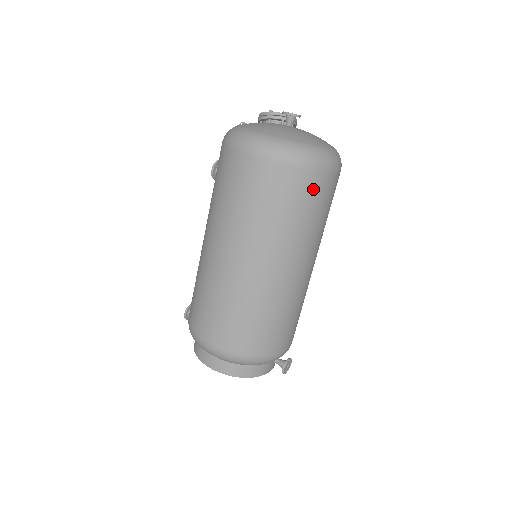
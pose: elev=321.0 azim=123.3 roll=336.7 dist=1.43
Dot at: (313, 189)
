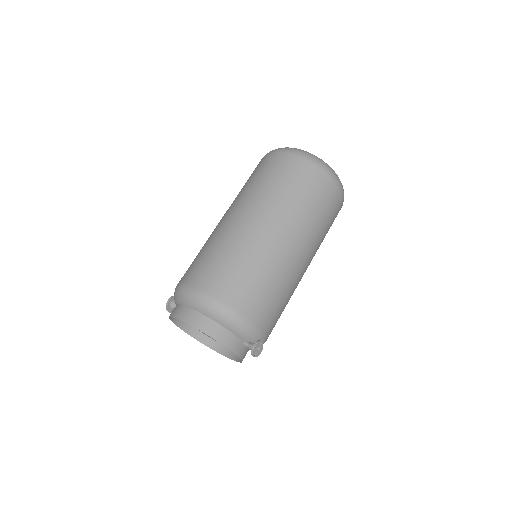
Dot at: (323, 189)
